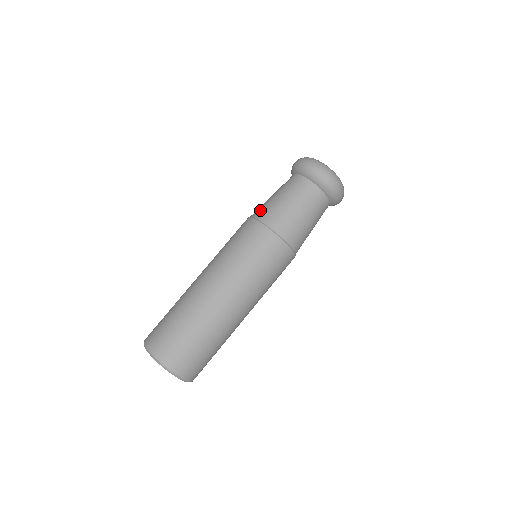
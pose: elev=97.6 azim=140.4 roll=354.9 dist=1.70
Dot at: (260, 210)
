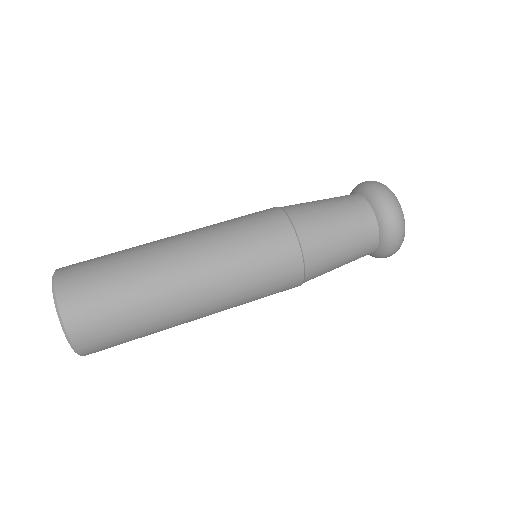
Dot at: (297, 207)
